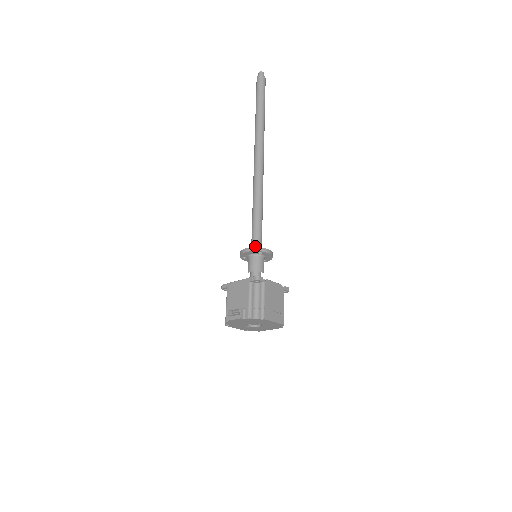
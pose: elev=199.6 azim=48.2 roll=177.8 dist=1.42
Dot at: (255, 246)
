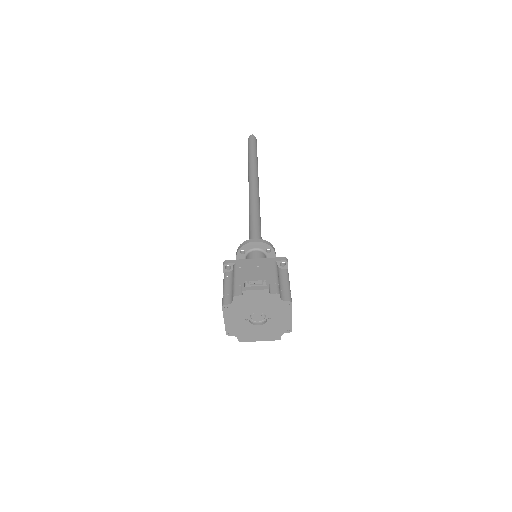
Dot at: occluded
